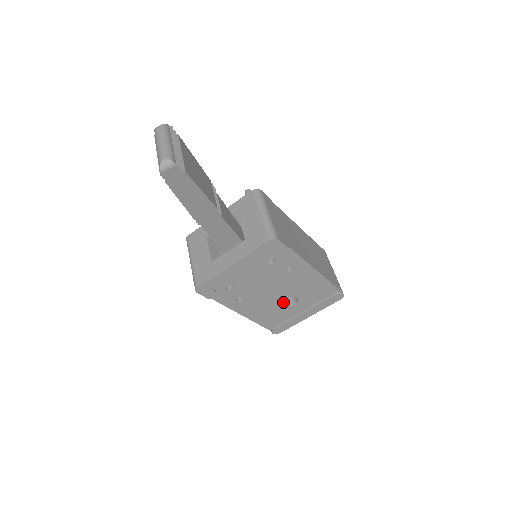
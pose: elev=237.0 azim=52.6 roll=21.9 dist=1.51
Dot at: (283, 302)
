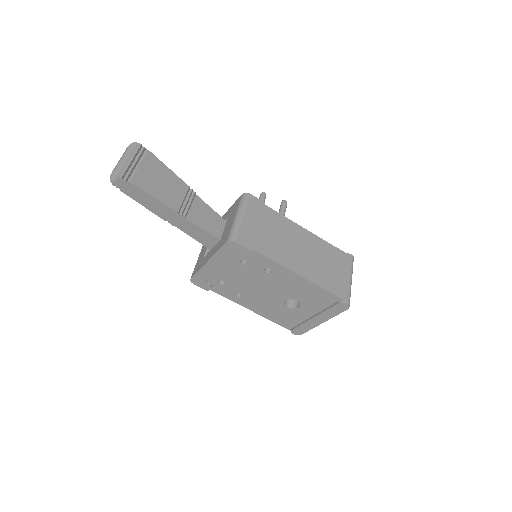
Dot at: (290, 304)
